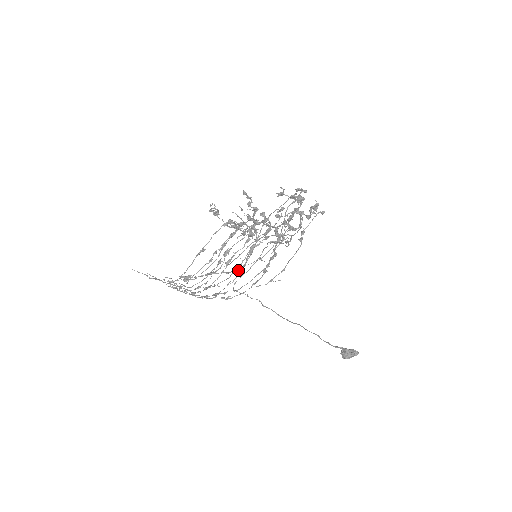
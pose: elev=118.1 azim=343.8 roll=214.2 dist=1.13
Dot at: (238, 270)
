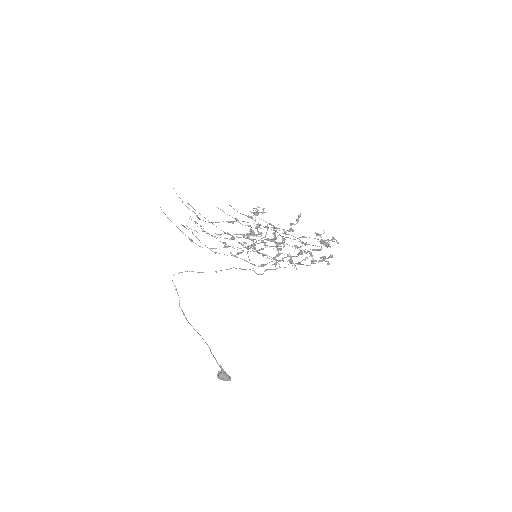
Dot at: (238, 253)
